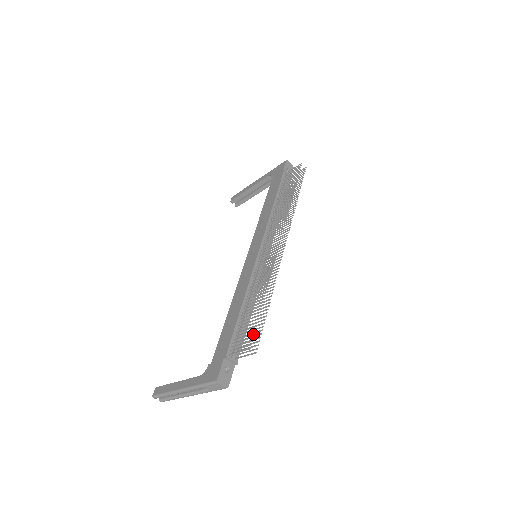
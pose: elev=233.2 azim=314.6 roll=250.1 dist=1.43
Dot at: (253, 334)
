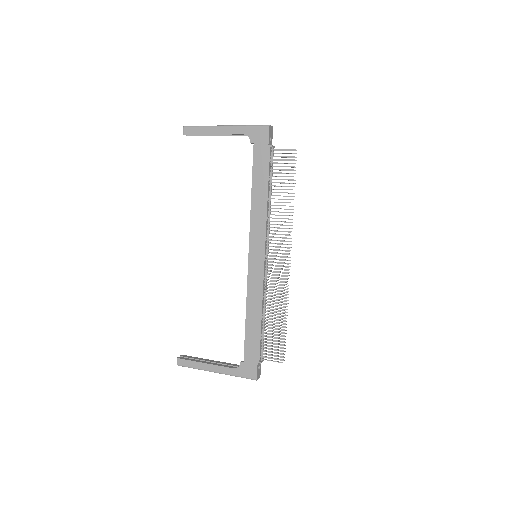
Dot at: occluded
